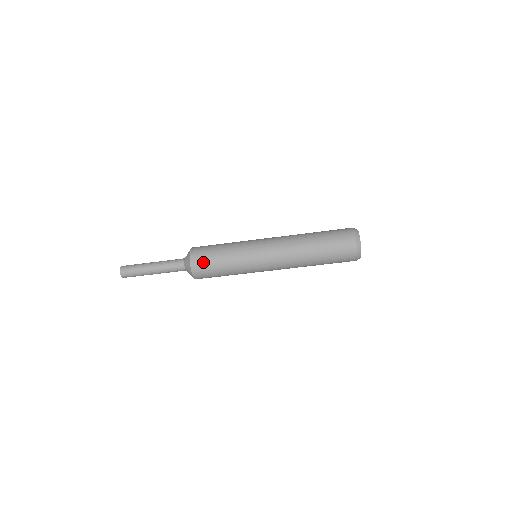
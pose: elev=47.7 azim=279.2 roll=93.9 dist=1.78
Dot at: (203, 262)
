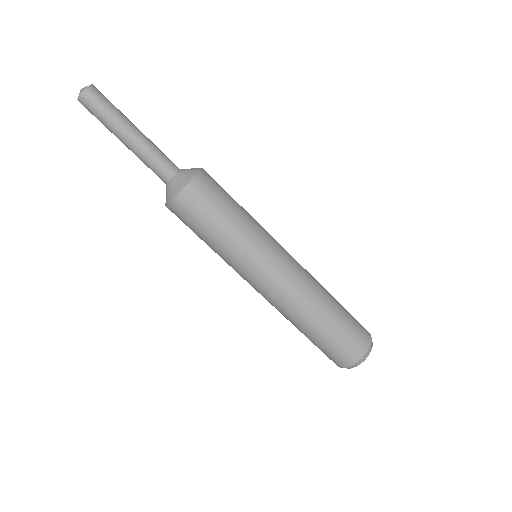
Dot at: (198, 206)
